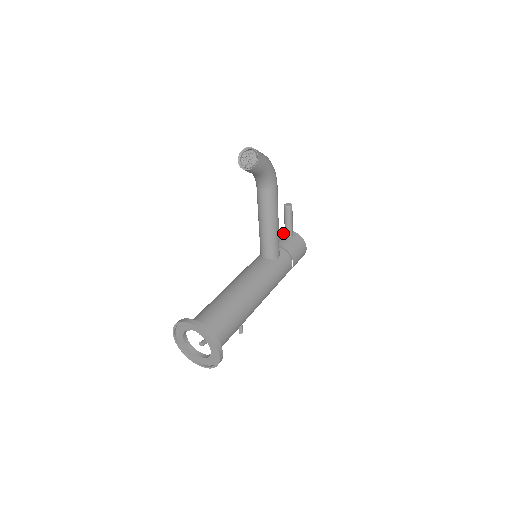
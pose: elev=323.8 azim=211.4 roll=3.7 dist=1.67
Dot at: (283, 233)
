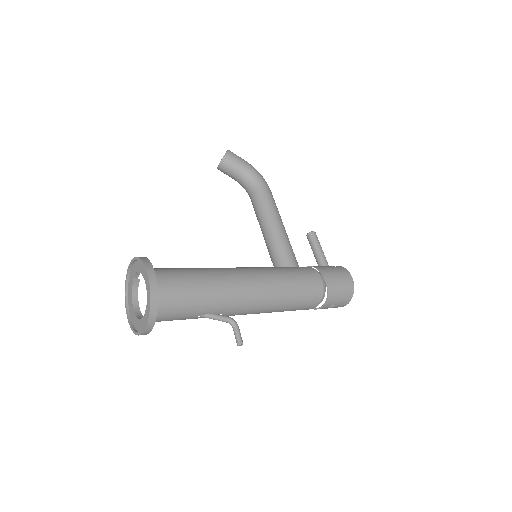
Dot at: occluded
